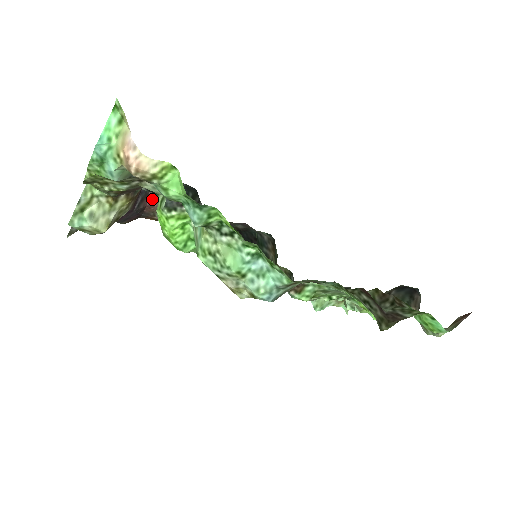
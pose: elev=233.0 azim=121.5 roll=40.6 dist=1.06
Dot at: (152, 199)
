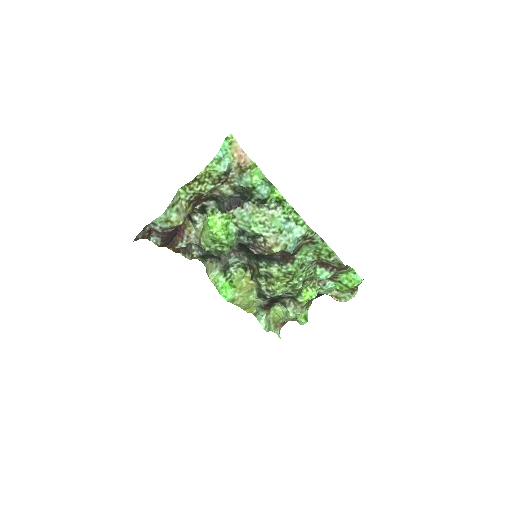
Dot at: (180, 230)
